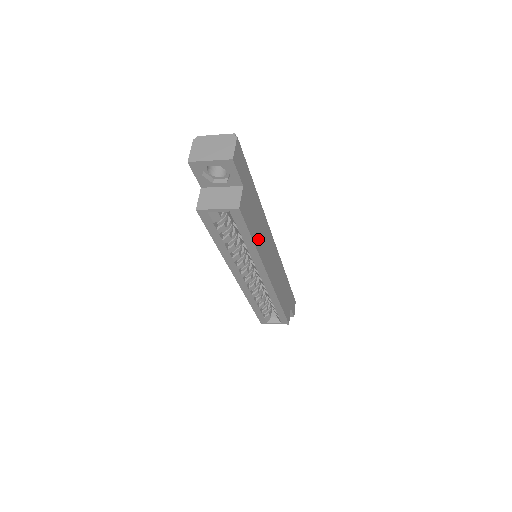
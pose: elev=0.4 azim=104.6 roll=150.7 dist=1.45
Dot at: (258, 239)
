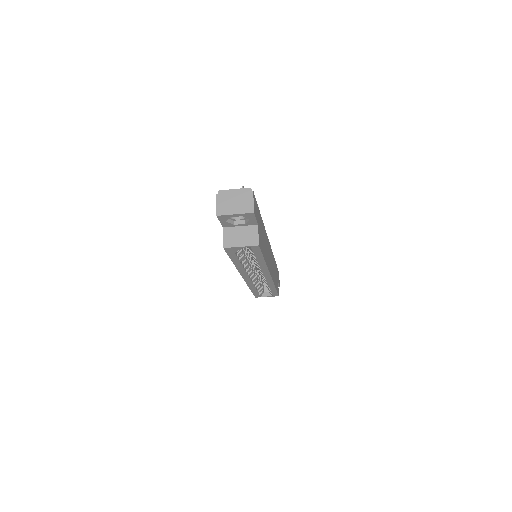
Dot at: (265, 253)
